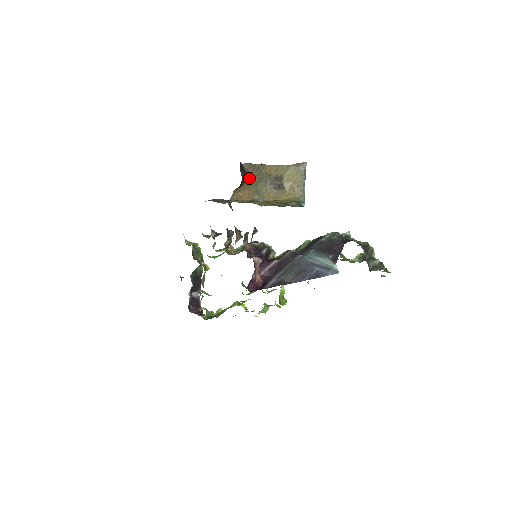
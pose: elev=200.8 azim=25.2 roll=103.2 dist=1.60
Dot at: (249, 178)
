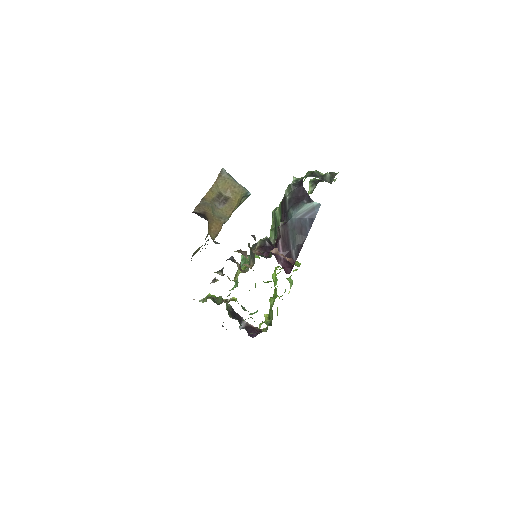
Dot at: (206, 215)
